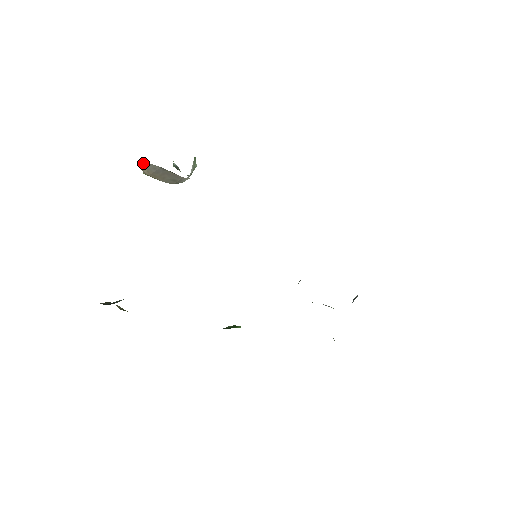
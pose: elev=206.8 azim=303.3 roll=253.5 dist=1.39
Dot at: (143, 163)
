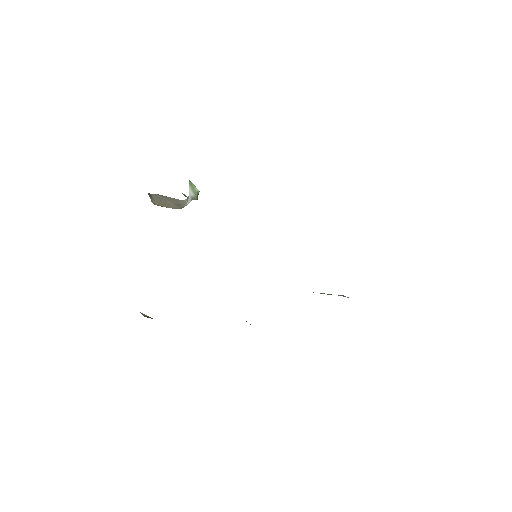
Dot at: (149, 195)
